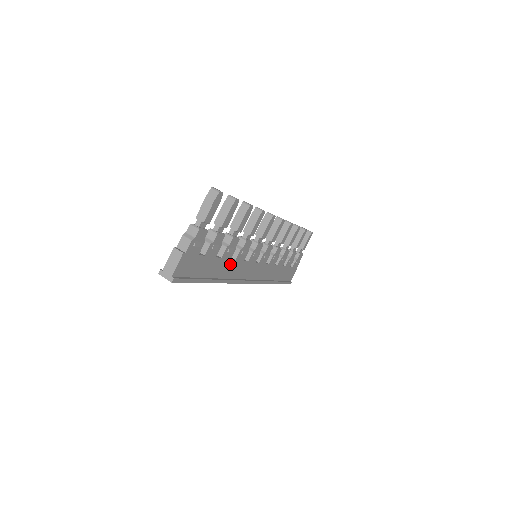
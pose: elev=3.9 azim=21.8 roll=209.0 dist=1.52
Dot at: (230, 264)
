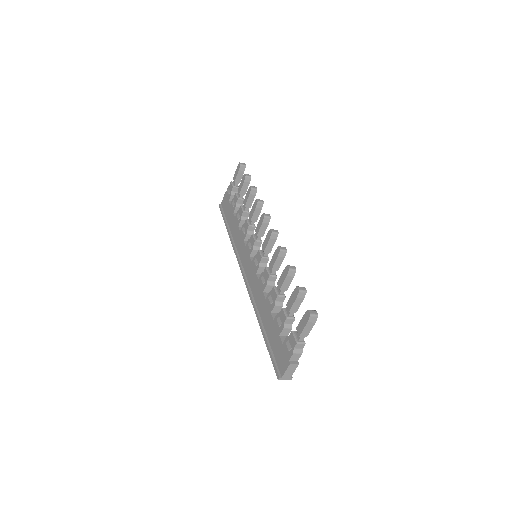
Dot at: occluded
